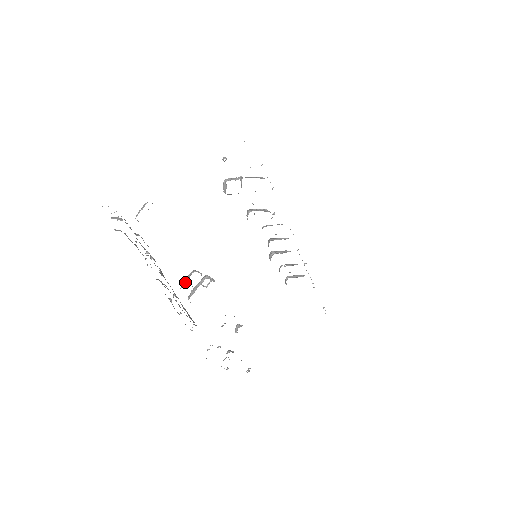
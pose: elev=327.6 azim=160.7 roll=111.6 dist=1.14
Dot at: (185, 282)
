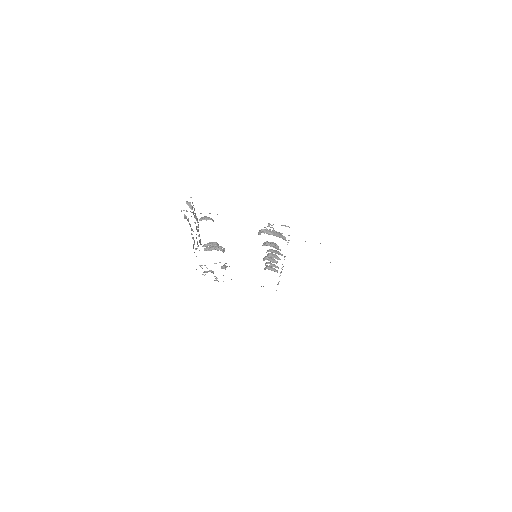
Dot at: (207, 246)
